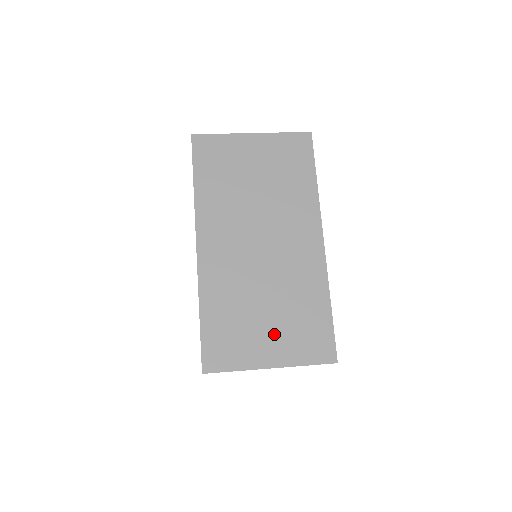
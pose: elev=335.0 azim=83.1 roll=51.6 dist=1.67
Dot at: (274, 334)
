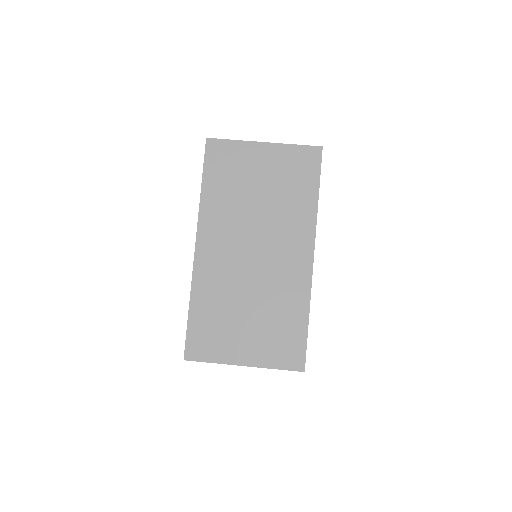
Dot at: (252, 336)
